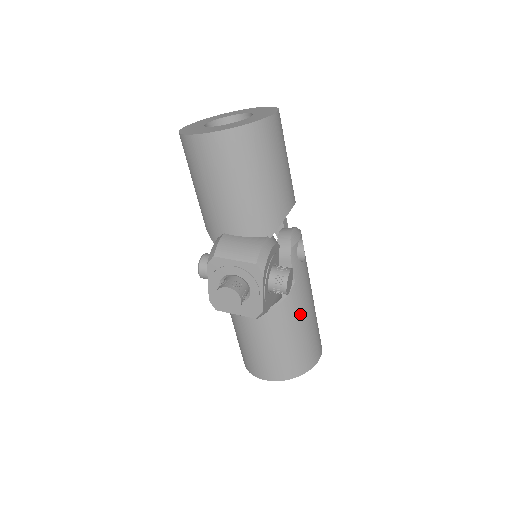
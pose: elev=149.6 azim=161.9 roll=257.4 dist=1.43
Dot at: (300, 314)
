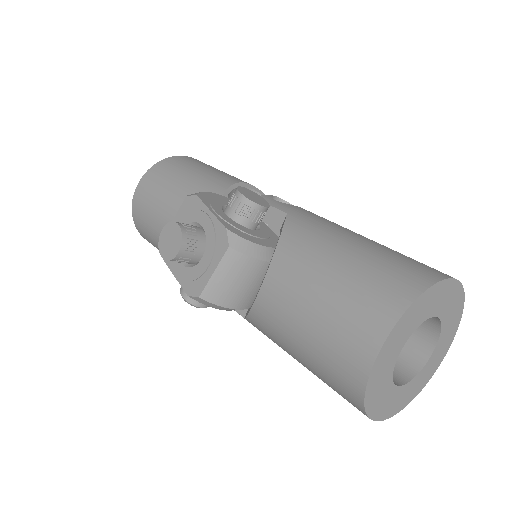
Dot at: (326, 235)
